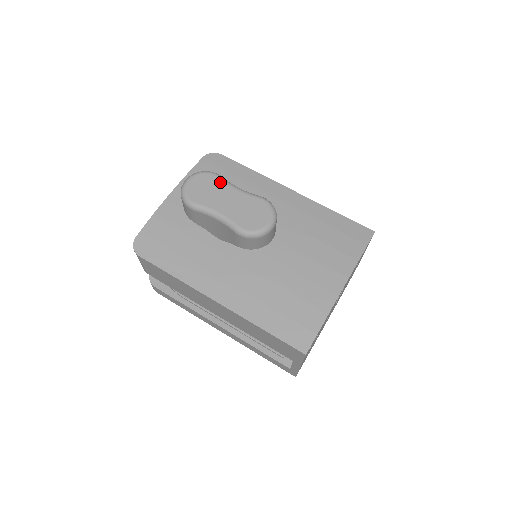
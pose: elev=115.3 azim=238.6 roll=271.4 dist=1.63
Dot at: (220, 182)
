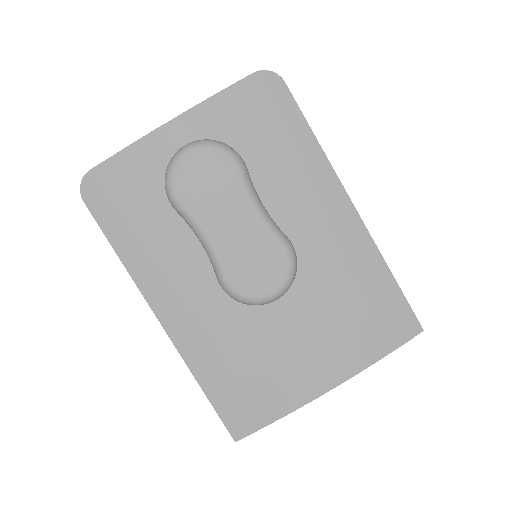
Dot at: (237, 182)
